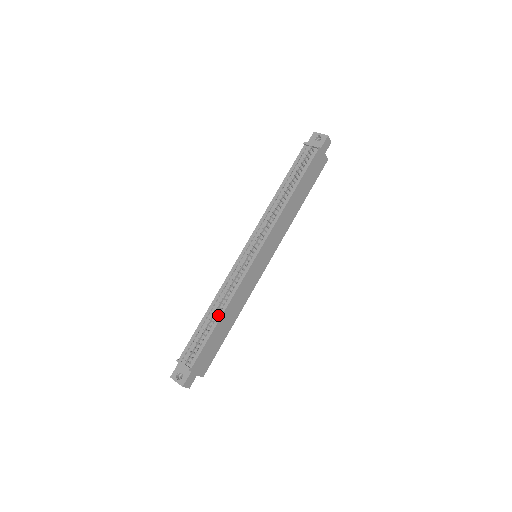
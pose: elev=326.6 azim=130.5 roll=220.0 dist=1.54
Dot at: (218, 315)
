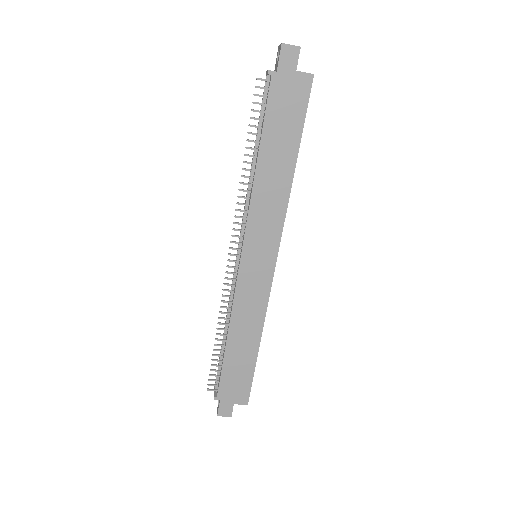
Dot at: (226, 337)
